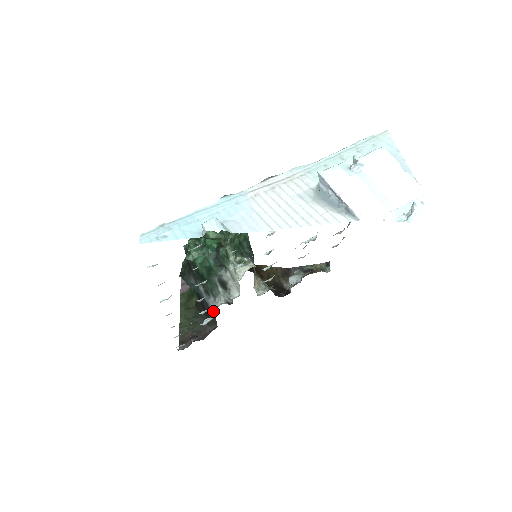
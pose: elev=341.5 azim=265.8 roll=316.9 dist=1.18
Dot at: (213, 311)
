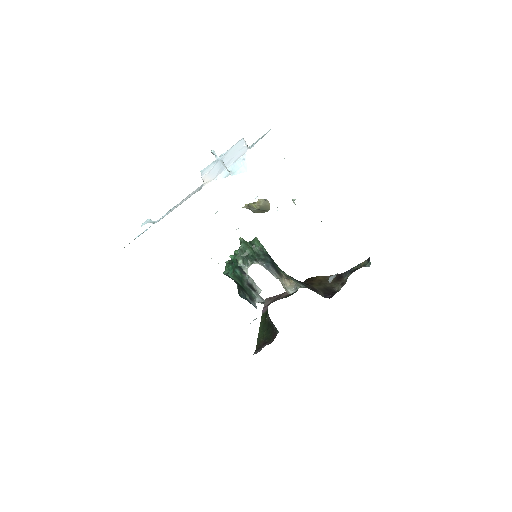
Dot at: occluded
